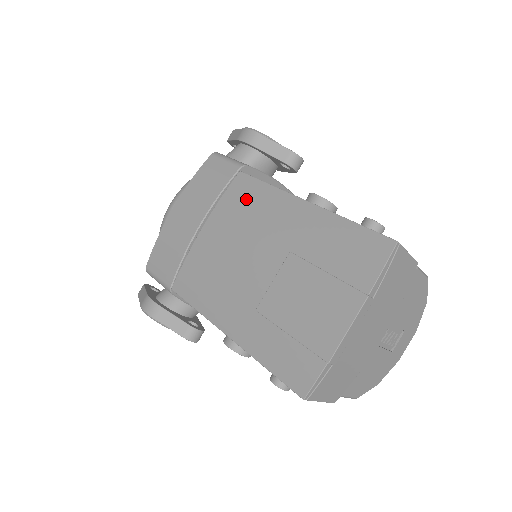
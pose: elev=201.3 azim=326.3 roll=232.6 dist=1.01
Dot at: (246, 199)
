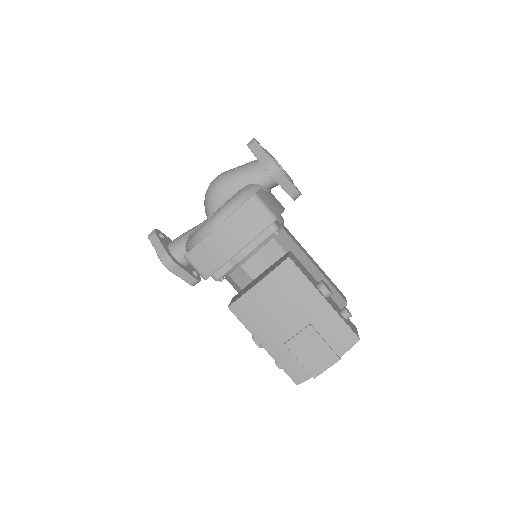
Dot at: (290, 280)
